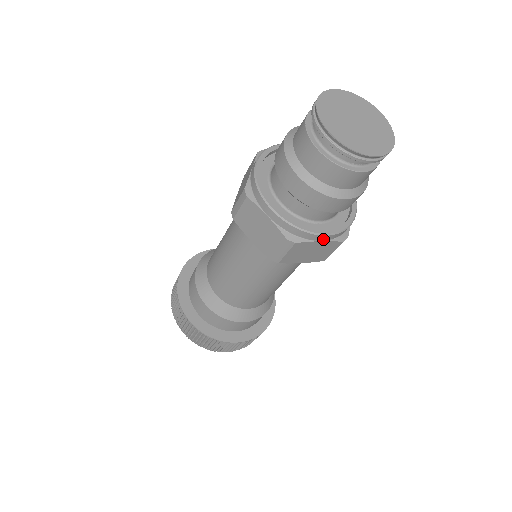
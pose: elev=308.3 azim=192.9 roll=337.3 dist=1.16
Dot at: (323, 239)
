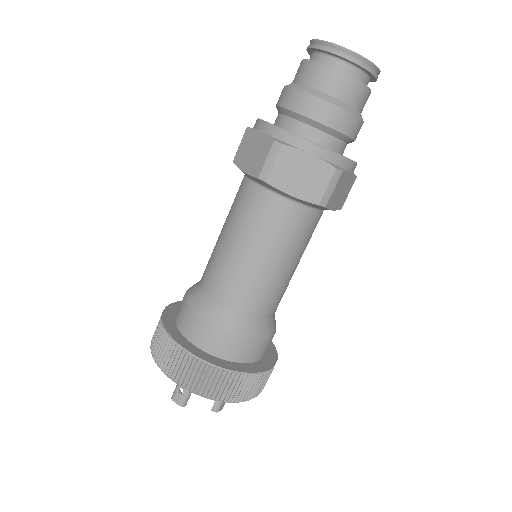
Dot at: (312, 151)
